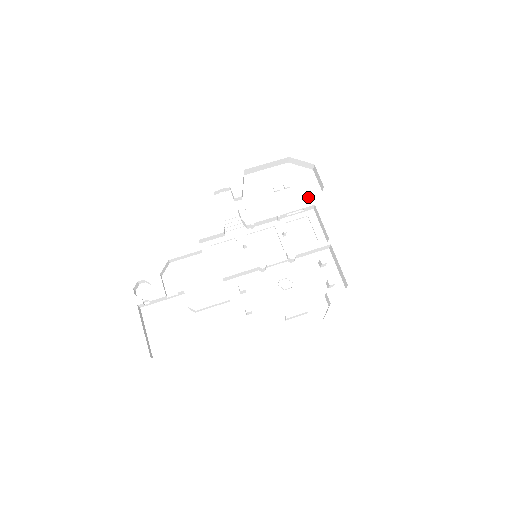
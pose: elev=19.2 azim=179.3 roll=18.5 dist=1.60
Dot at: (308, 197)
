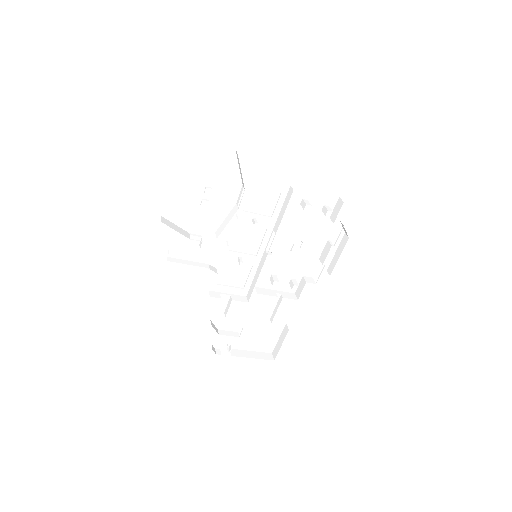
Dot at: (231, 169)
